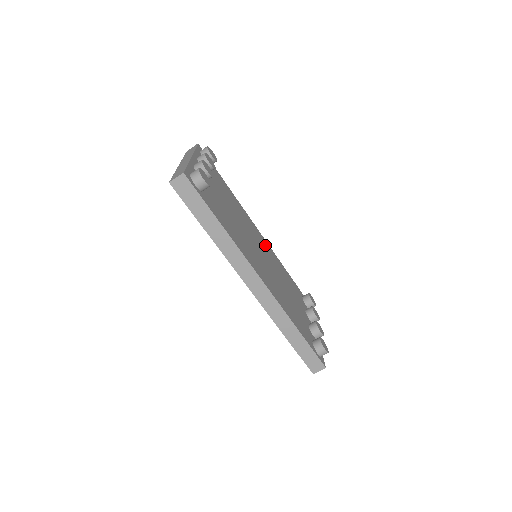
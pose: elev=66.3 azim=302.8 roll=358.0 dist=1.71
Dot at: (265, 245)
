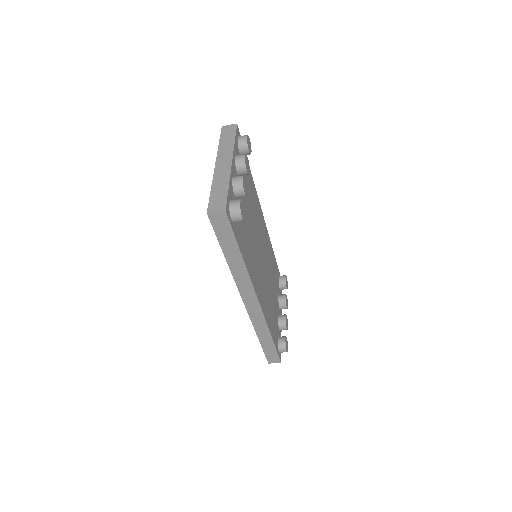
Dot at: (265, 234)
